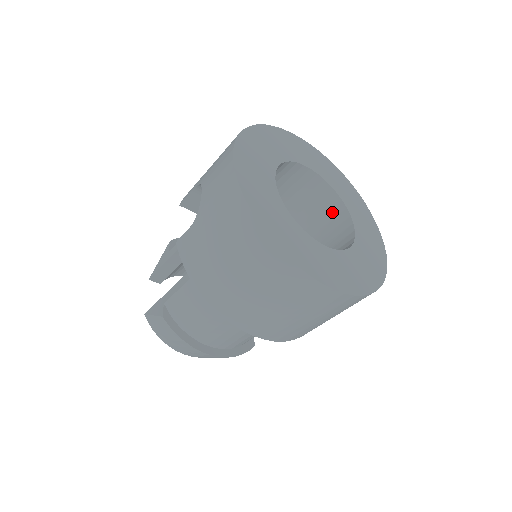
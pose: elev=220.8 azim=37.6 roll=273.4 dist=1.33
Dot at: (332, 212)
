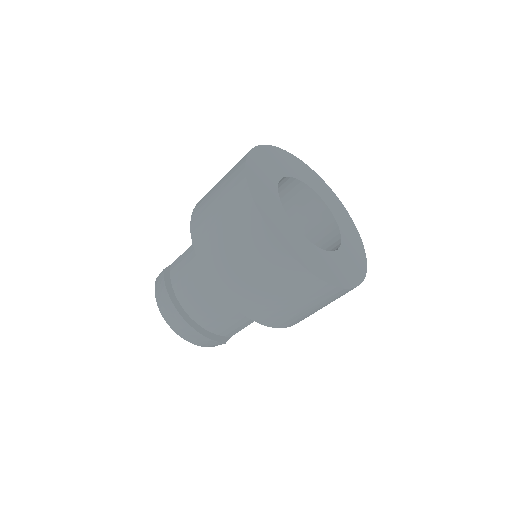
Dot at: (330, 242)
